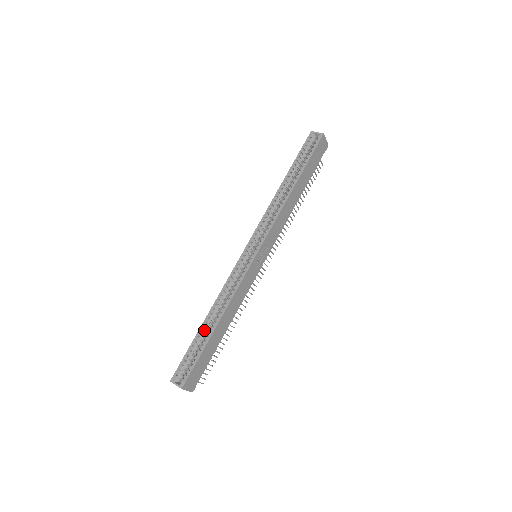
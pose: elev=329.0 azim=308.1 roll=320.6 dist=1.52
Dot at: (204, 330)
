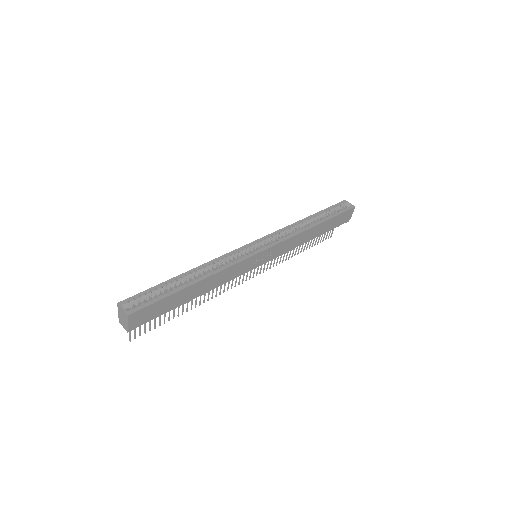
Dot at: (180, 280)
